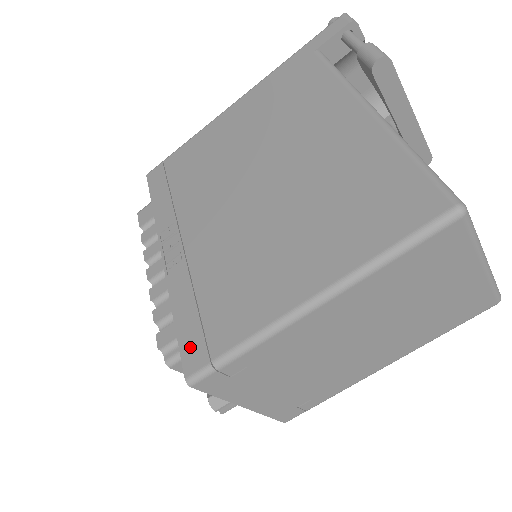
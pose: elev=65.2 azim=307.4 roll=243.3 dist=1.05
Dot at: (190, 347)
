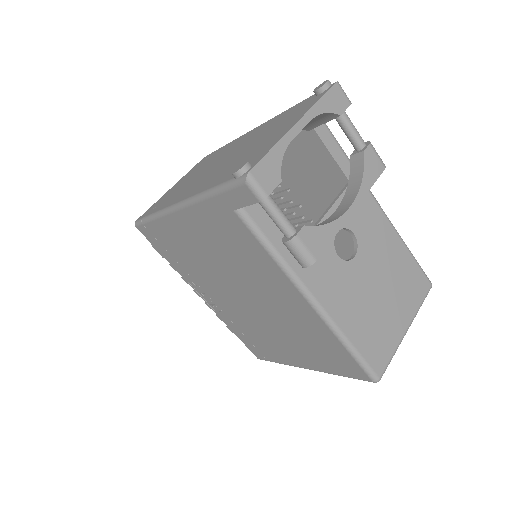
Dot at: (252, 350)
